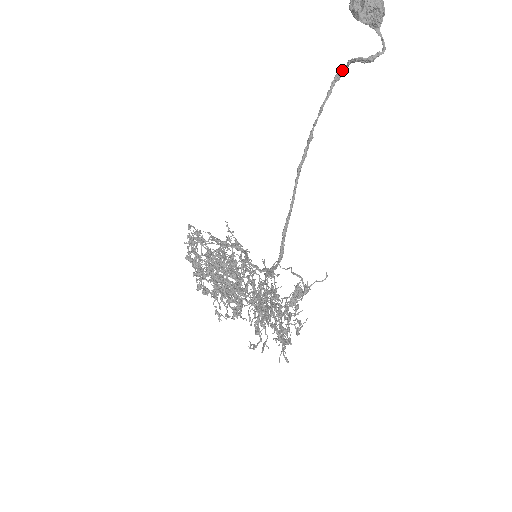
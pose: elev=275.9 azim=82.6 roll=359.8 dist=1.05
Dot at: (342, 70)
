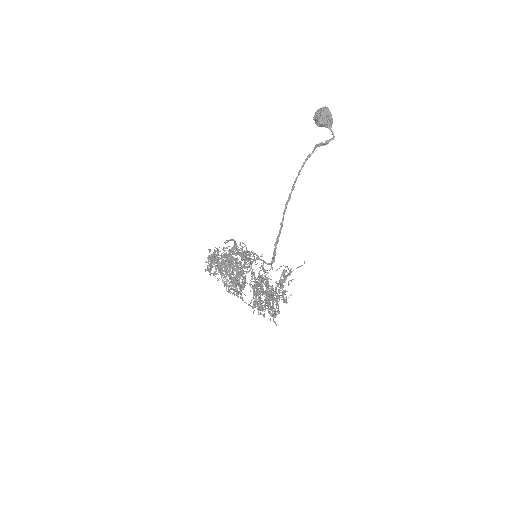
Dot at: (311, 153)
